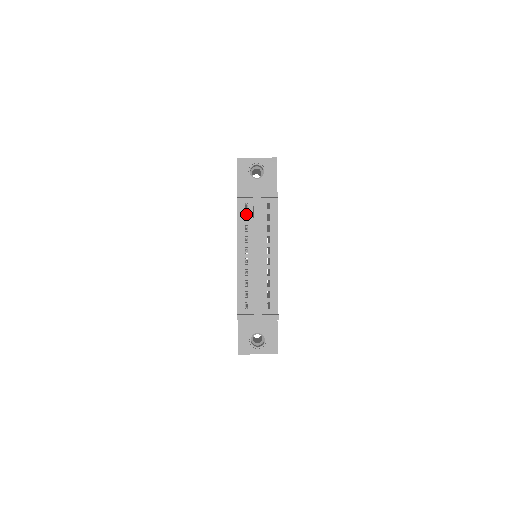
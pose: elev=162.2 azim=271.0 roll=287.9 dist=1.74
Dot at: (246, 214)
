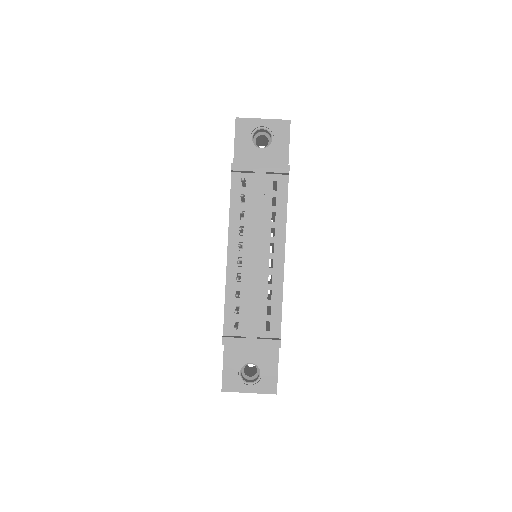
Dot at: (242, 194)
